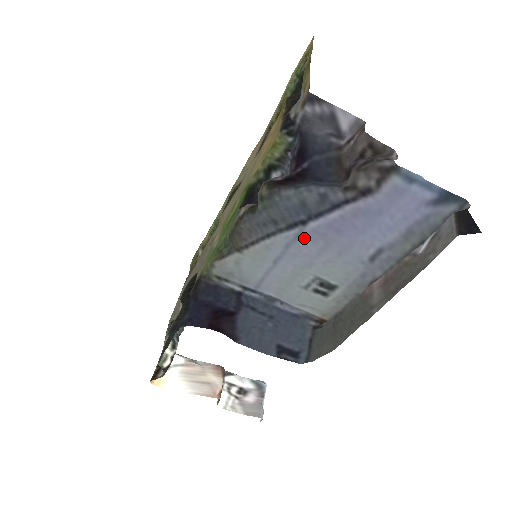
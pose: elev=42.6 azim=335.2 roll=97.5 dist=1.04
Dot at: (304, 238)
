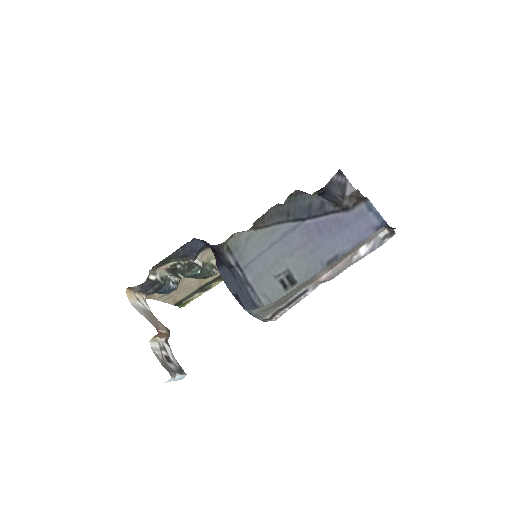
Dot at: (298, 231)
